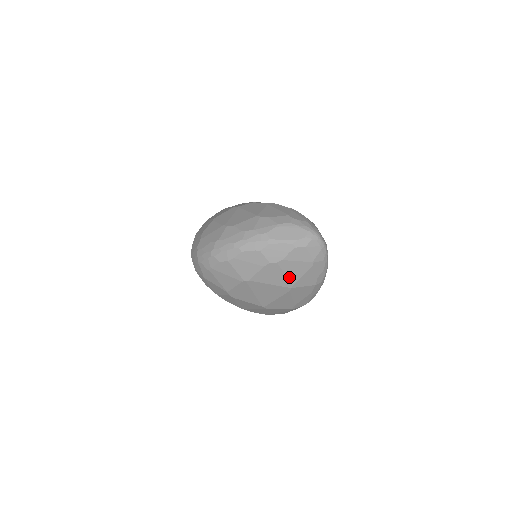
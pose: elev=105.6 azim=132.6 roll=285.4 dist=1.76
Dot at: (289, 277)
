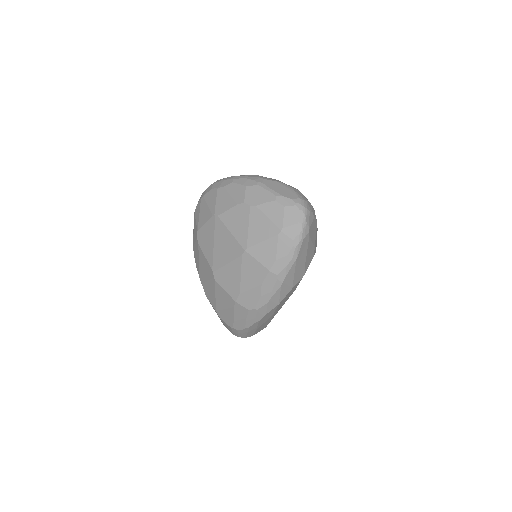
Dot at: (250, 234)
